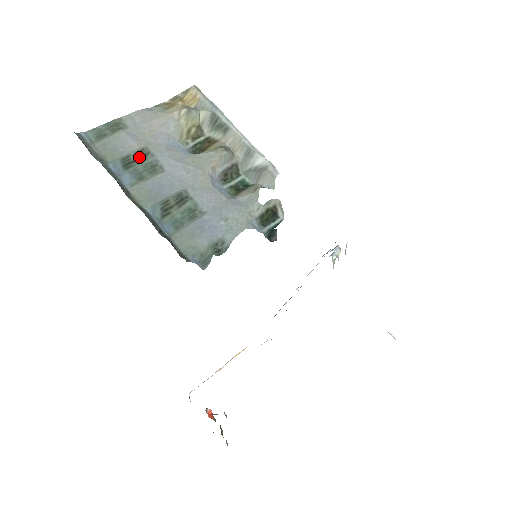
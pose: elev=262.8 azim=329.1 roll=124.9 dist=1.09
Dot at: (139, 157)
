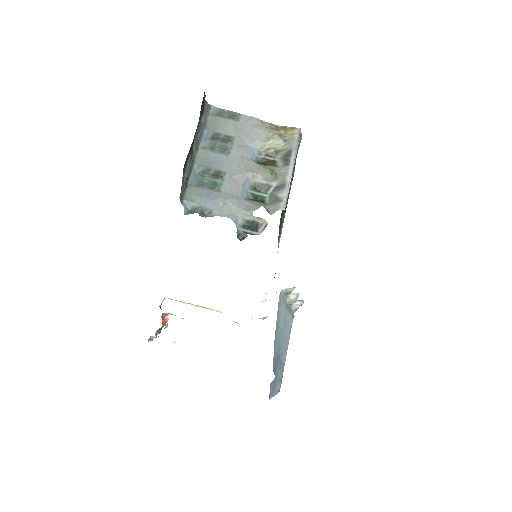
Dot at: (225, 139)
